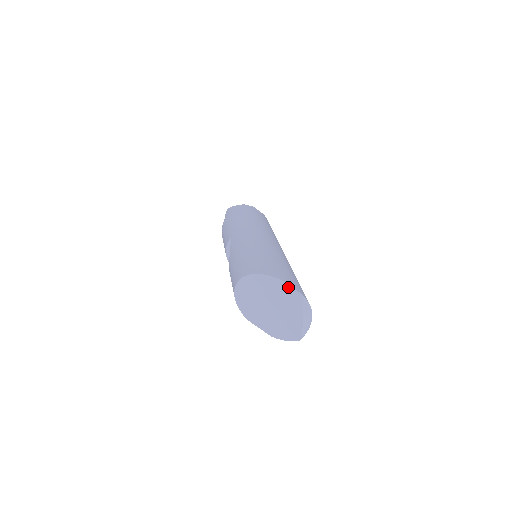
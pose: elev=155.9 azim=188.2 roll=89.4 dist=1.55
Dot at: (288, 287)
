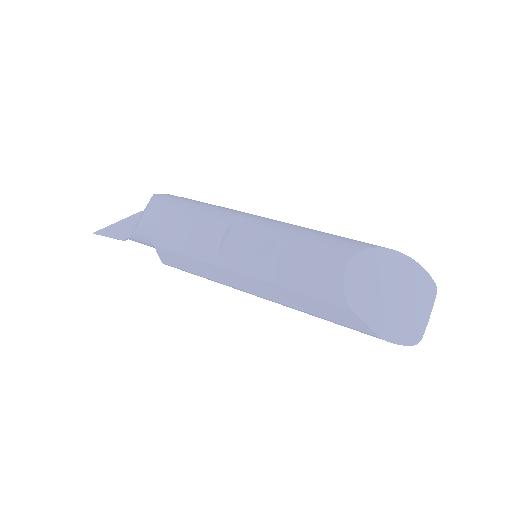
Dot at: (424, 274)
